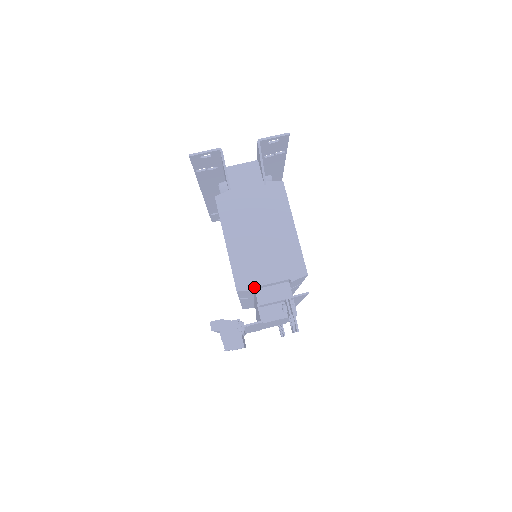
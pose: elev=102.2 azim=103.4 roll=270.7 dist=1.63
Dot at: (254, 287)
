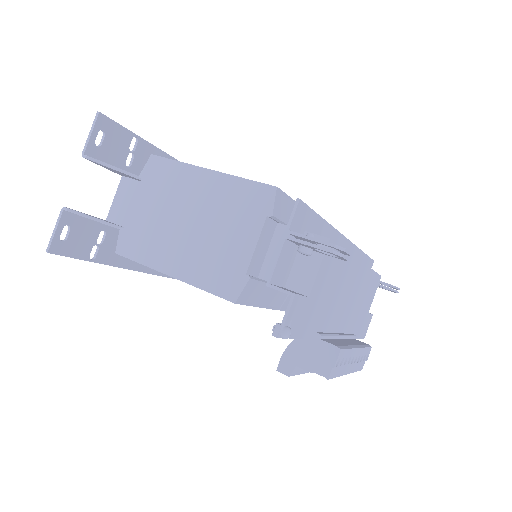
Dot at: (245, 275)
